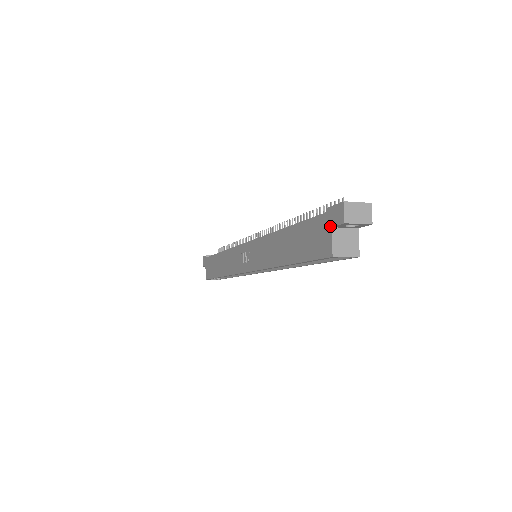
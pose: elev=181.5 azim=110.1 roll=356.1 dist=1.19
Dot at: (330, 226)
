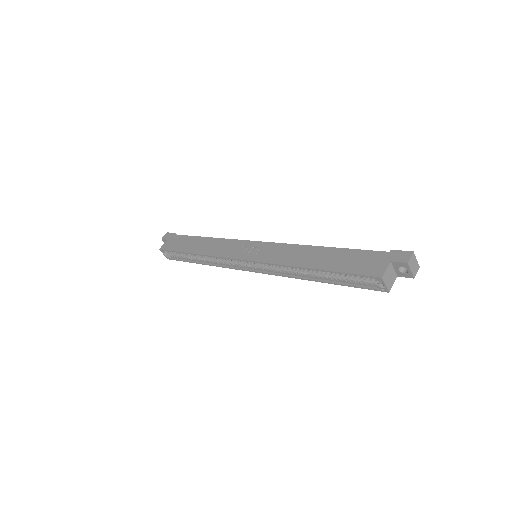
Dot at: (390, 260)
